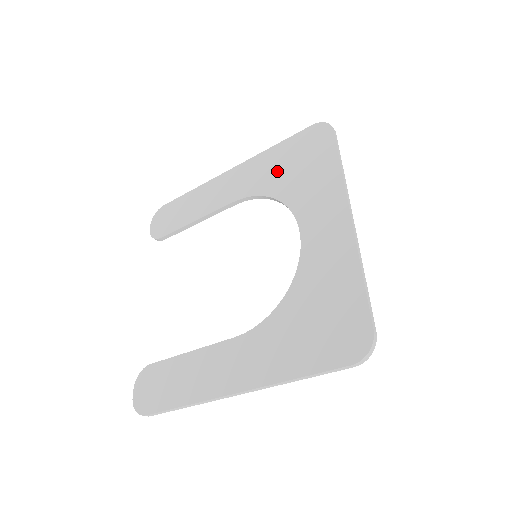
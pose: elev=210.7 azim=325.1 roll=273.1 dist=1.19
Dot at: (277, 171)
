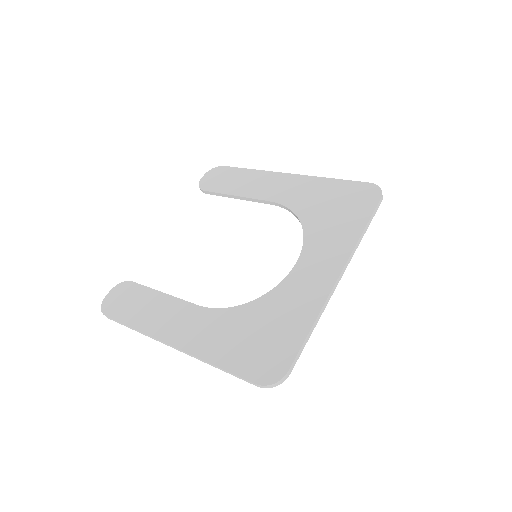
Dot at: (318, 201)
